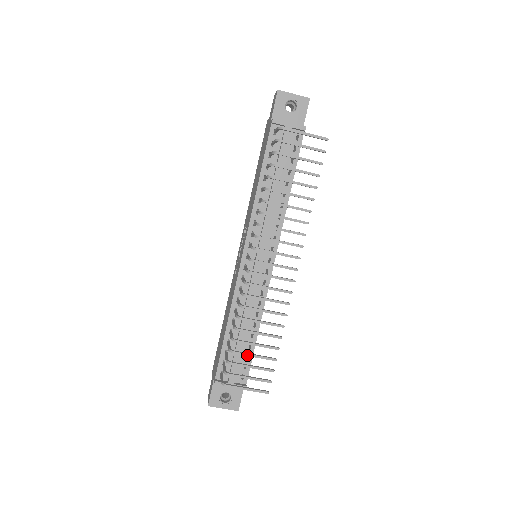
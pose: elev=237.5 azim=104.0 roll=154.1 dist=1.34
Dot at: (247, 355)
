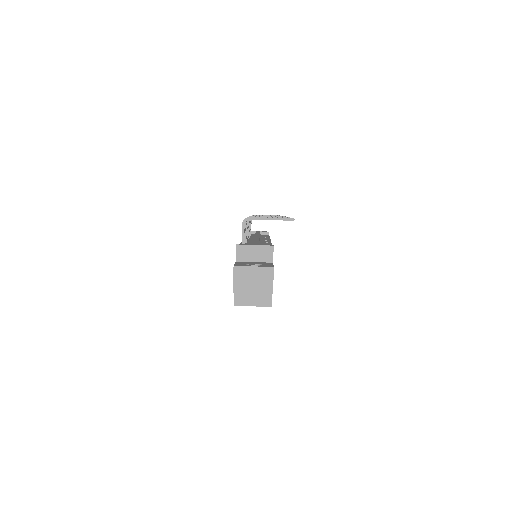
Dot at: occluded
